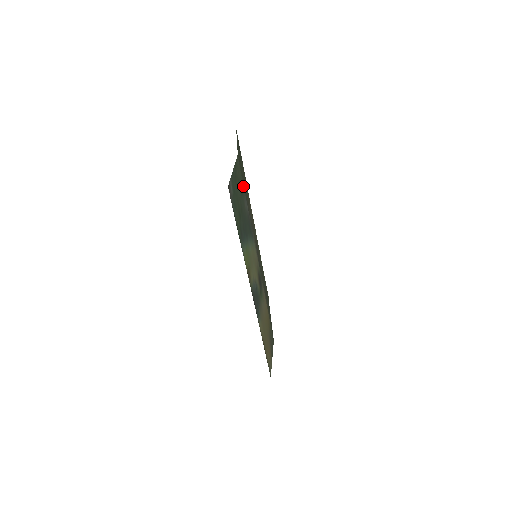
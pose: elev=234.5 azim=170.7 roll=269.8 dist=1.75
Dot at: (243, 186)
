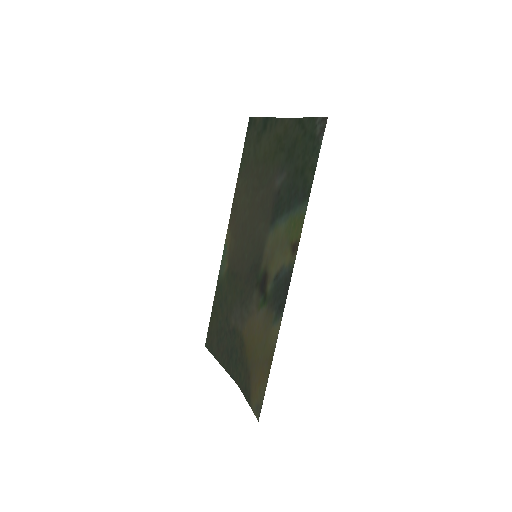
Dot at: (284, 156)
